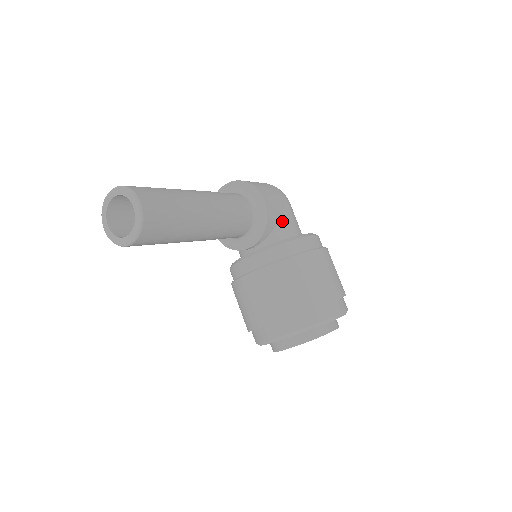
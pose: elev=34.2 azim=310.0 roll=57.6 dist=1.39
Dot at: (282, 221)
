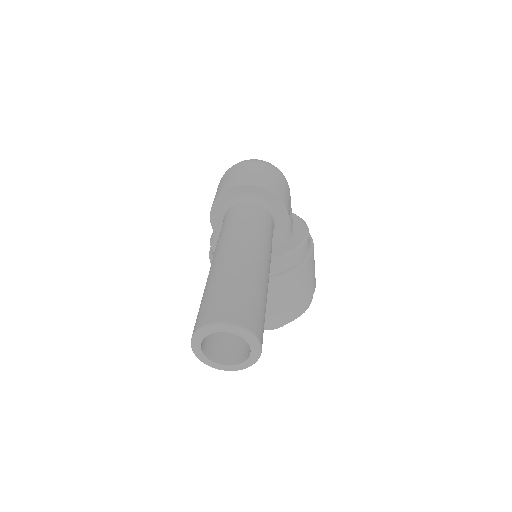
Dot at: occluded
